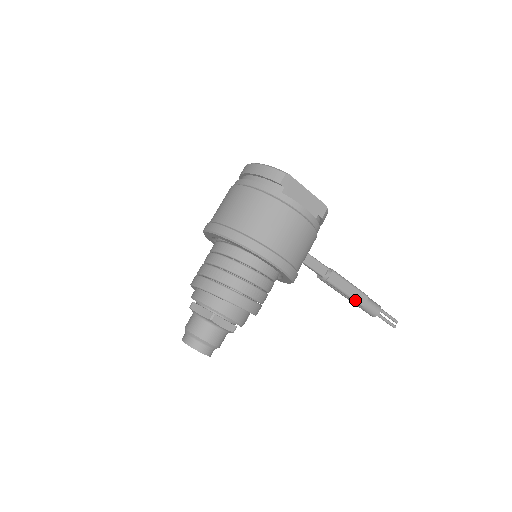
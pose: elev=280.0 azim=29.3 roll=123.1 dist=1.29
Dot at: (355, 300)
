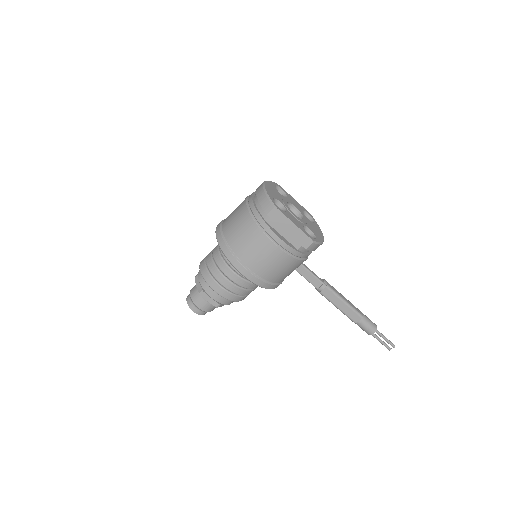
Dot at: (347, 316)
